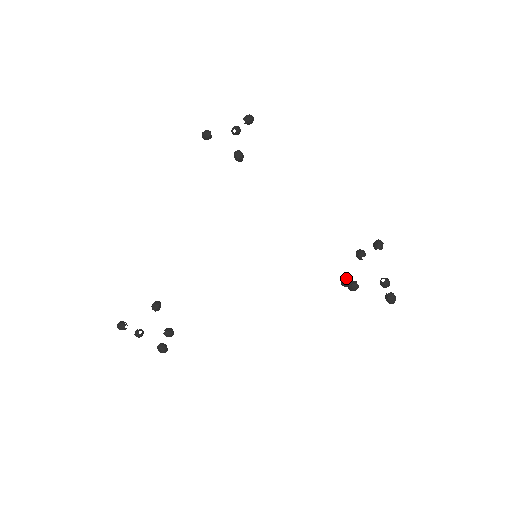
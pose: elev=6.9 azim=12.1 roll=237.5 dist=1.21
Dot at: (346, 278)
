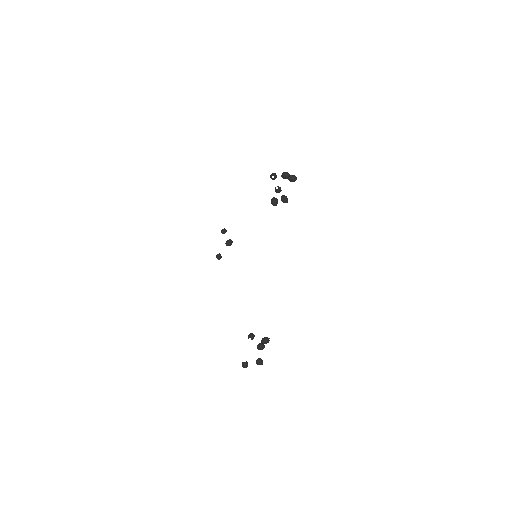
Dot at: (271, 201)
